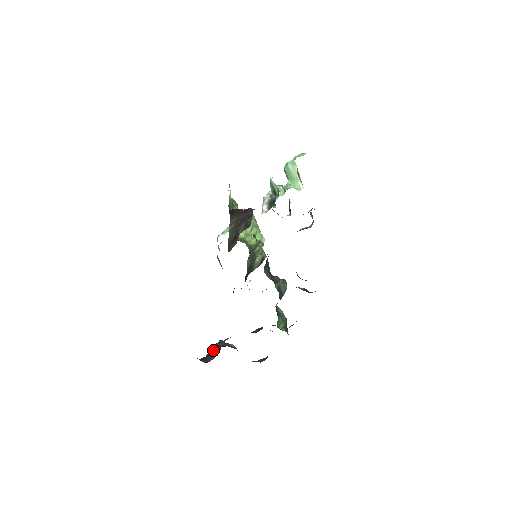
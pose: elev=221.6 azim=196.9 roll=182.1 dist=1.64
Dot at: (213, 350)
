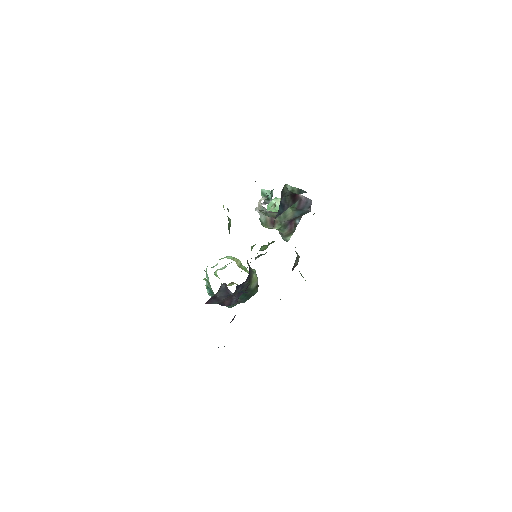
Dot at: occluded
